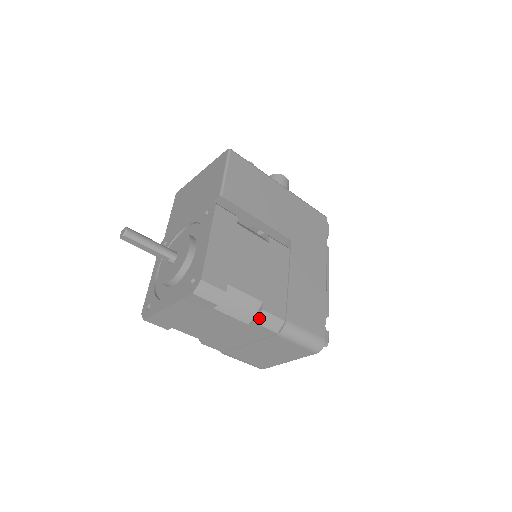
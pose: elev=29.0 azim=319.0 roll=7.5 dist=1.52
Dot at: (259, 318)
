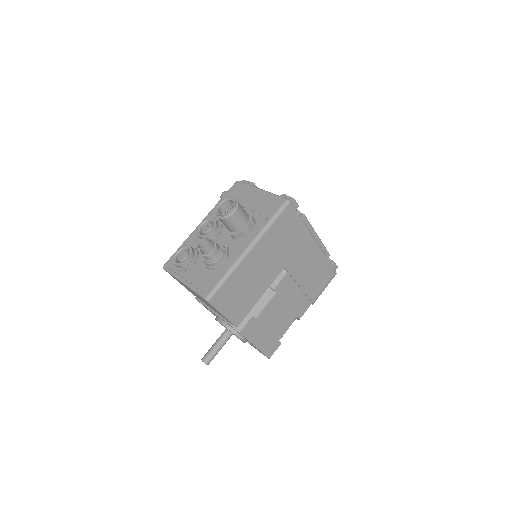
Dot at: occluded
